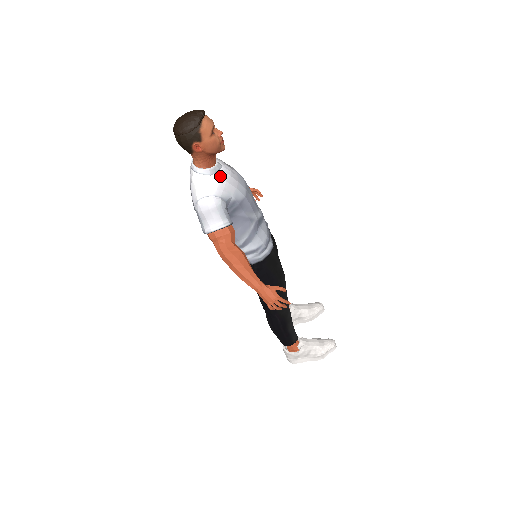
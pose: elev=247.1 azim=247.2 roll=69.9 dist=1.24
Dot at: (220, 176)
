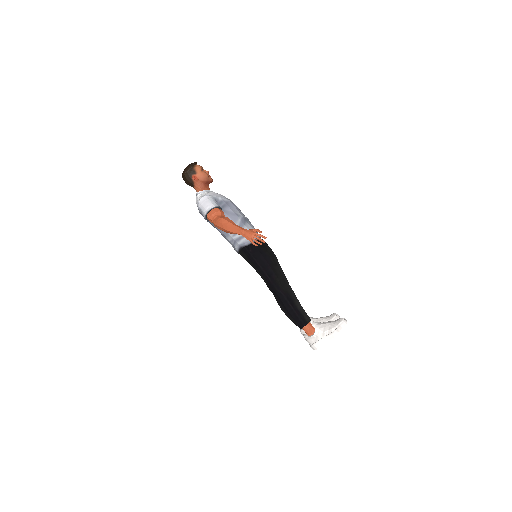
Dot at: (212, 192)
